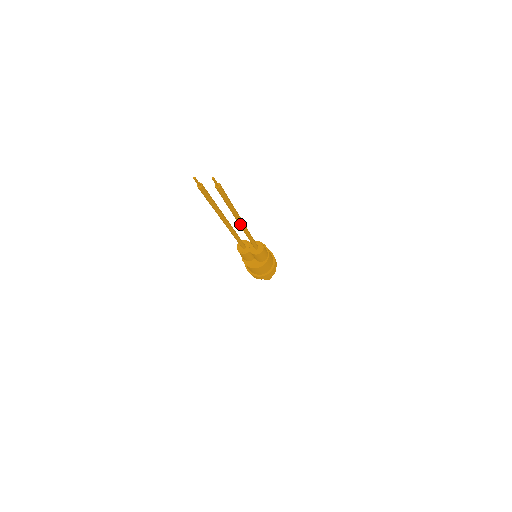
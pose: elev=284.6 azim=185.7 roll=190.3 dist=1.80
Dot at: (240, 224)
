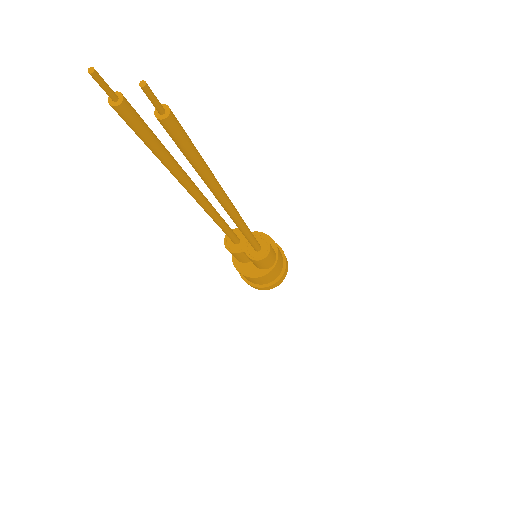
Dot at: (227, 211)
